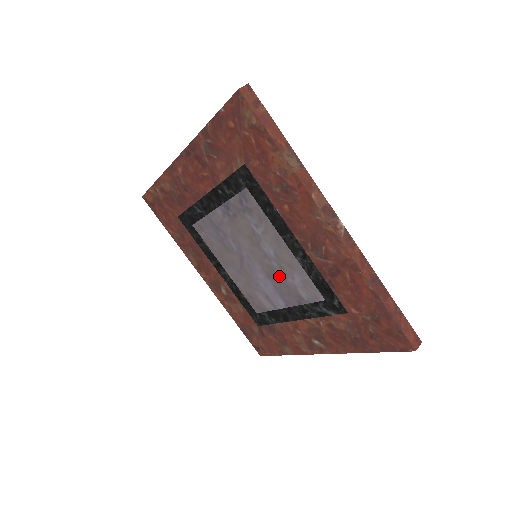
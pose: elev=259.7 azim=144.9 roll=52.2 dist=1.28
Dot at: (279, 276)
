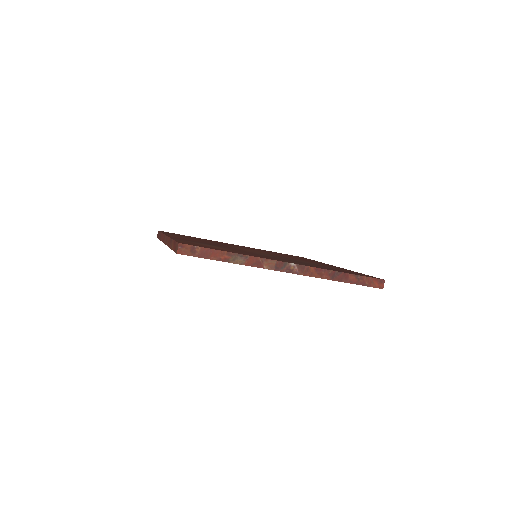
Dot at: occluded
